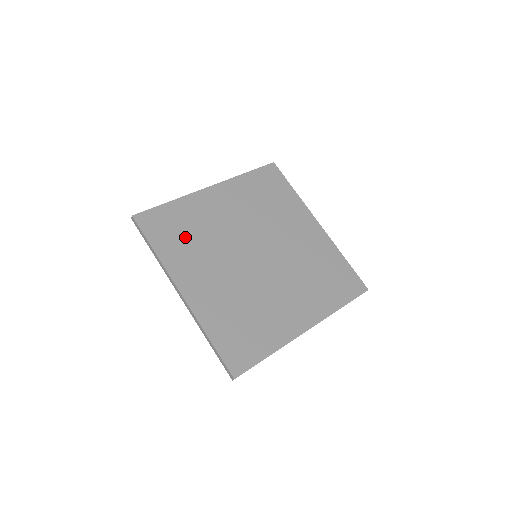
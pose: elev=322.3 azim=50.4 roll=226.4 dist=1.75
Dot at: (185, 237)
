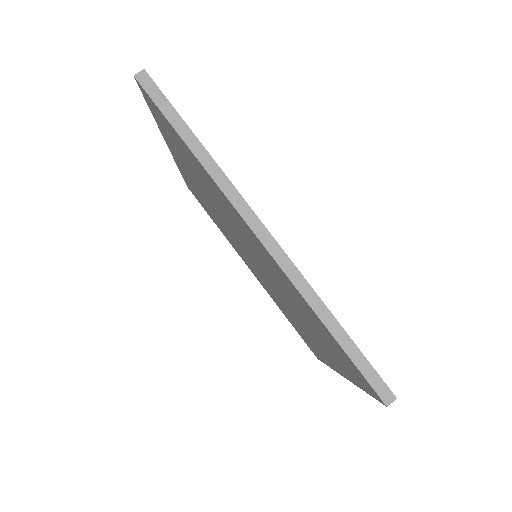
Dot at: occluded
